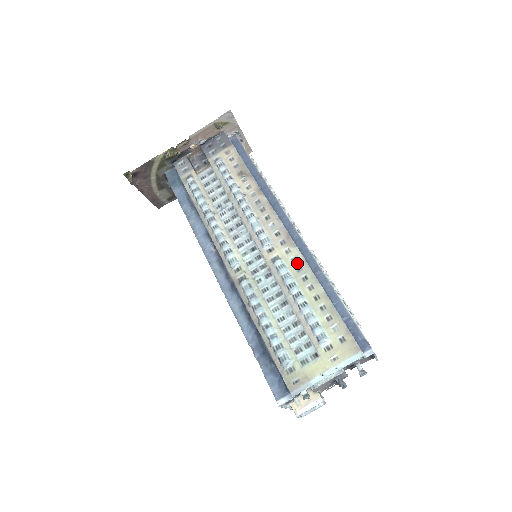
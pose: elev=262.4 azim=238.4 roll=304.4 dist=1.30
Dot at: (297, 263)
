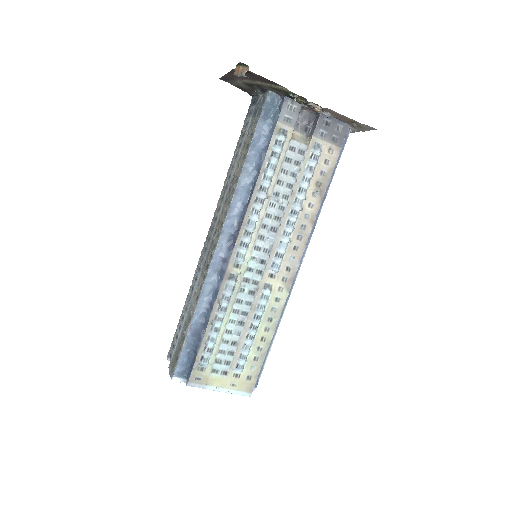
Dot at: (277, 305)
